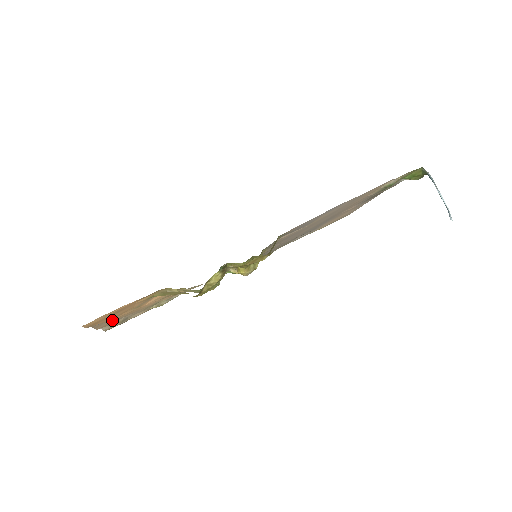
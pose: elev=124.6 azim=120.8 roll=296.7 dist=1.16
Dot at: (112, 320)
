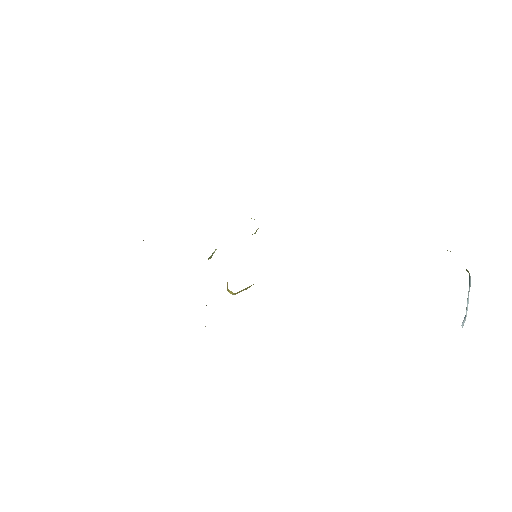
Dot at: occluded
